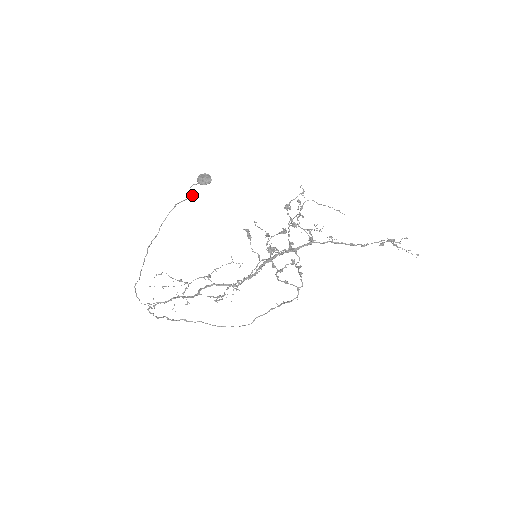
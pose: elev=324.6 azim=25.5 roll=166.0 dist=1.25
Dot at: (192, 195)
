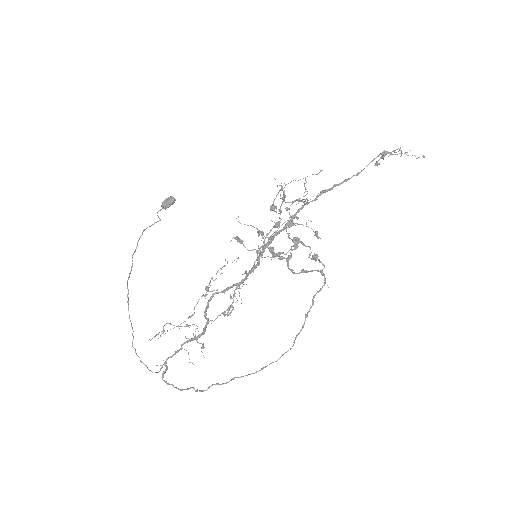
Dot at: (160, 219)
